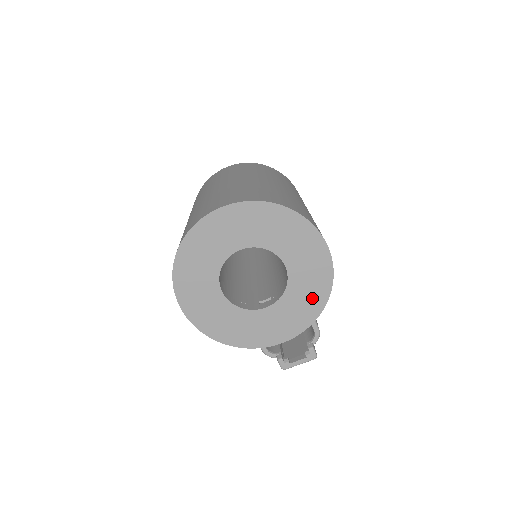
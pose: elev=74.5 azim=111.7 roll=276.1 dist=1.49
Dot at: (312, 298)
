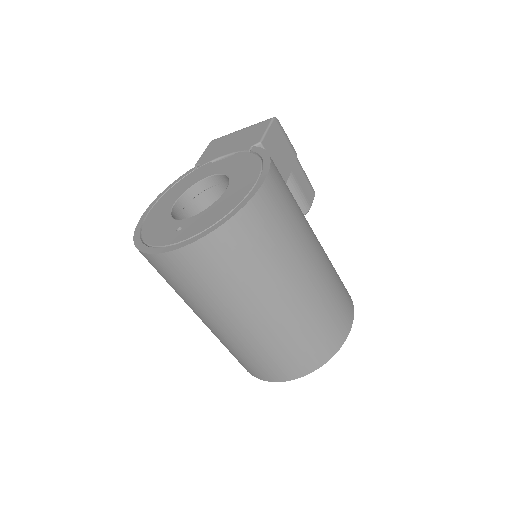
Dot at: occluded
